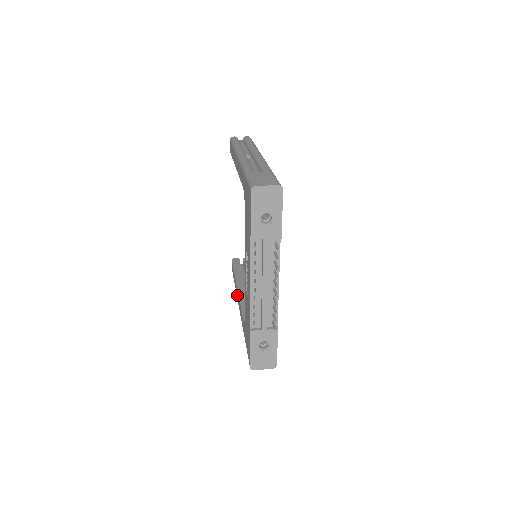
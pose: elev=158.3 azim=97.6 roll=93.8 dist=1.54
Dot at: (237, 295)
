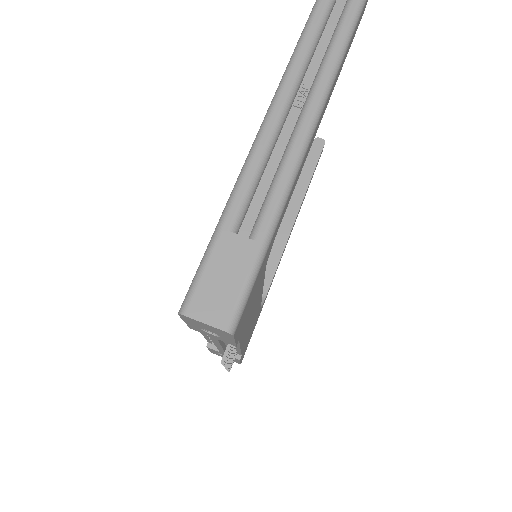
Dot at: occluded
